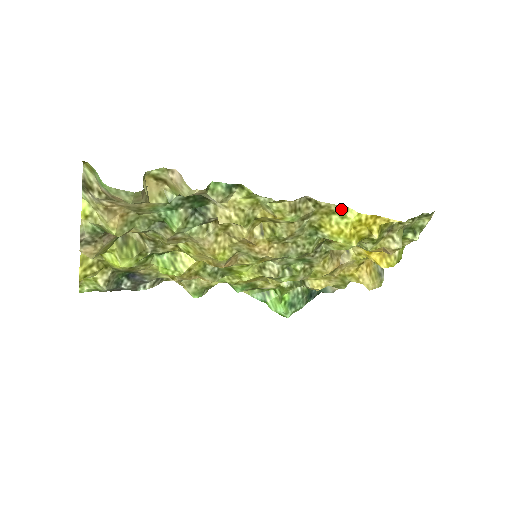
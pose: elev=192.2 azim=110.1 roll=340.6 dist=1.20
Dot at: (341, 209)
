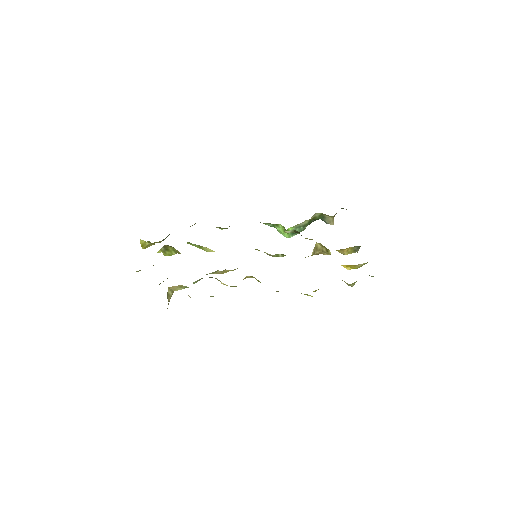
Dot at: occluded
